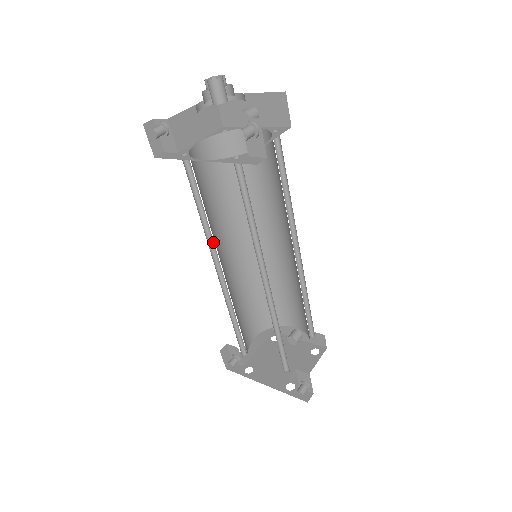
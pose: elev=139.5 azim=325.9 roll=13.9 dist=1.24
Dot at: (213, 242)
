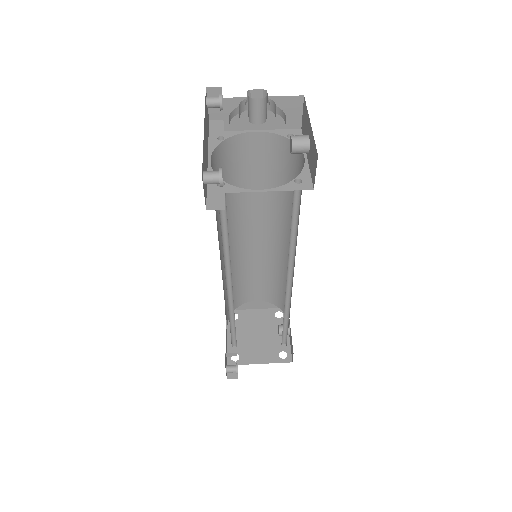
Dot at: (230, 217)
